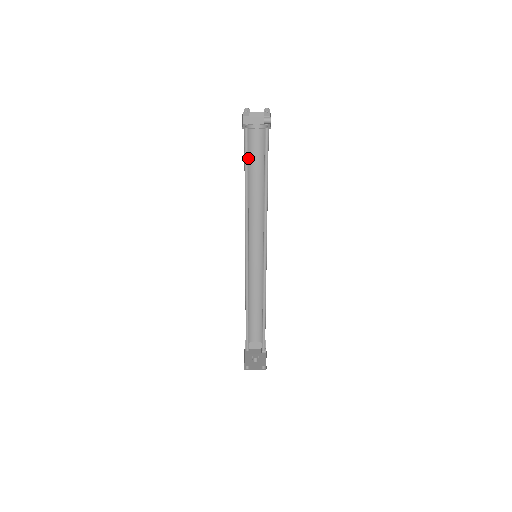
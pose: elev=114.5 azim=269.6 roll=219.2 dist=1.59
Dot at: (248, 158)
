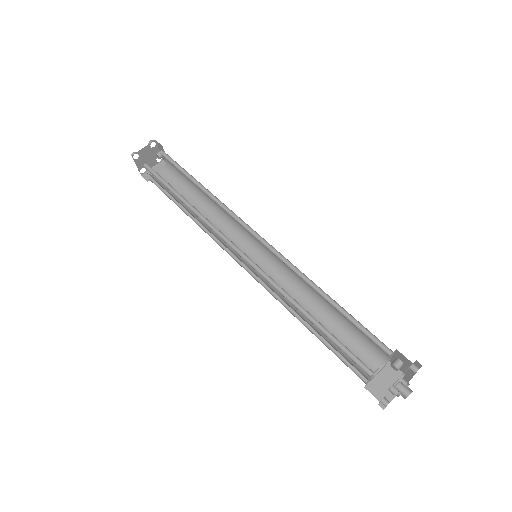
Dot at: (171, 194)
